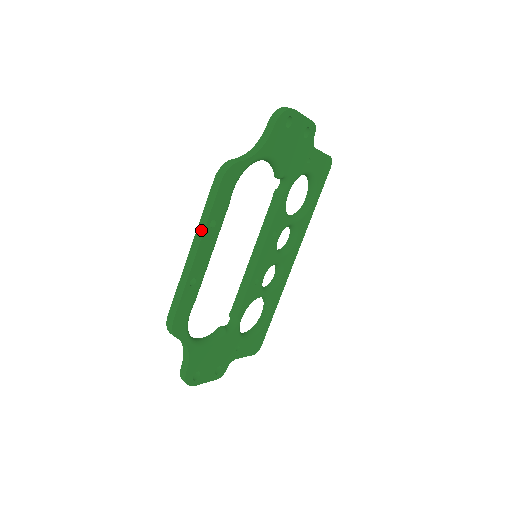
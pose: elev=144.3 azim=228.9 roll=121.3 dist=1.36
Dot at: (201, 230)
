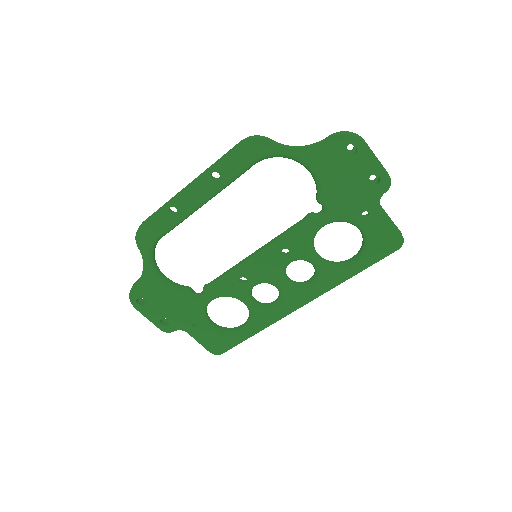
Dot at: (203, 173)
